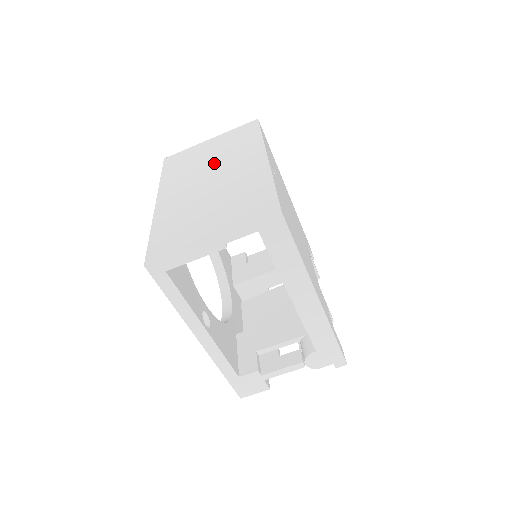
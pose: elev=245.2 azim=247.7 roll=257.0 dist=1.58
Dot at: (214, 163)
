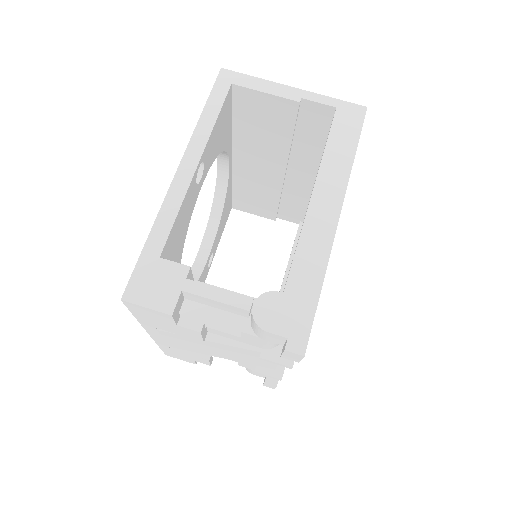
Dot at: occluded
